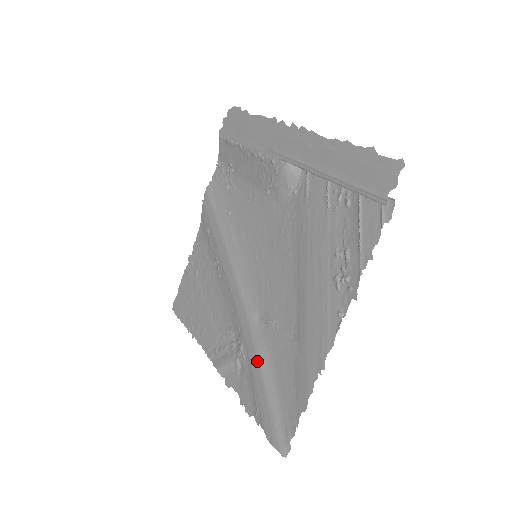
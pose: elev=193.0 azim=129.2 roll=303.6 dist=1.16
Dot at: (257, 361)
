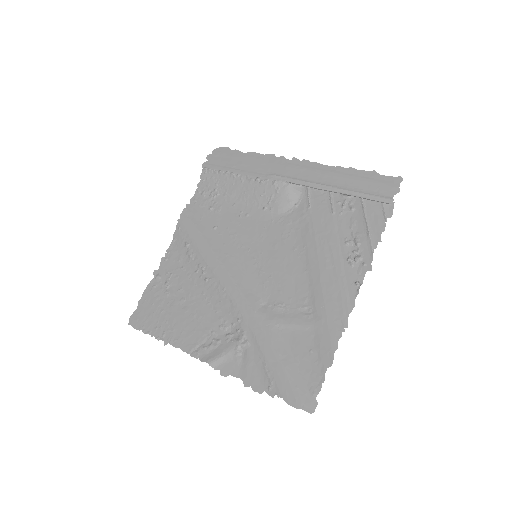
Dot at: (268, 340)
